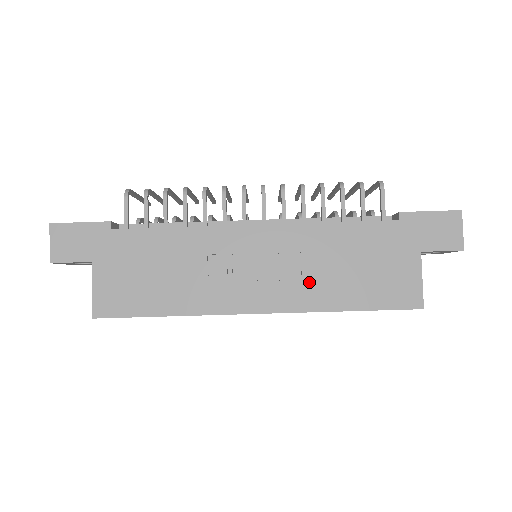
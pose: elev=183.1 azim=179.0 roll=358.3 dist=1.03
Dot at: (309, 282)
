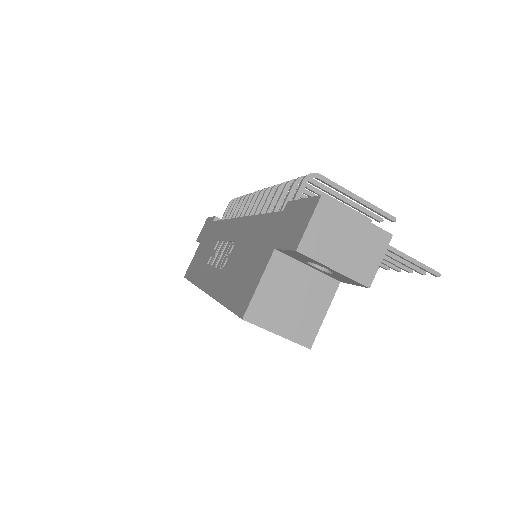
Dot at: (226, 270)
